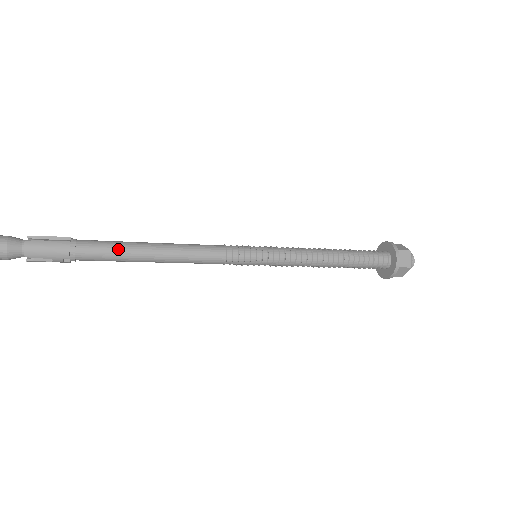
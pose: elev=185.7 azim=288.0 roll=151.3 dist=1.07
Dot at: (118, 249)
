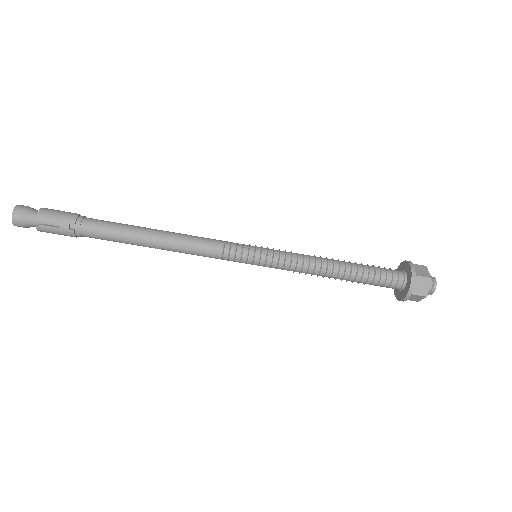
Dot at: (121, 225)
